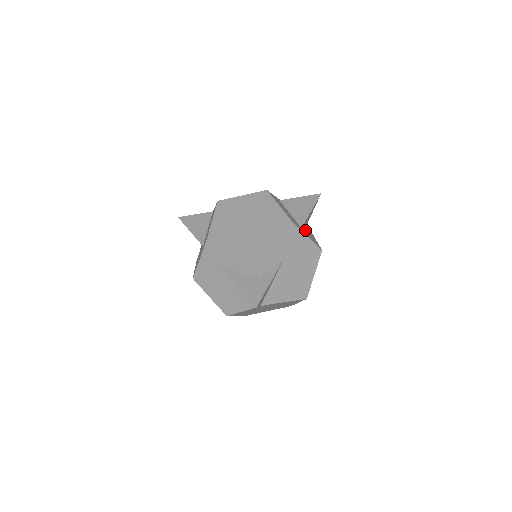
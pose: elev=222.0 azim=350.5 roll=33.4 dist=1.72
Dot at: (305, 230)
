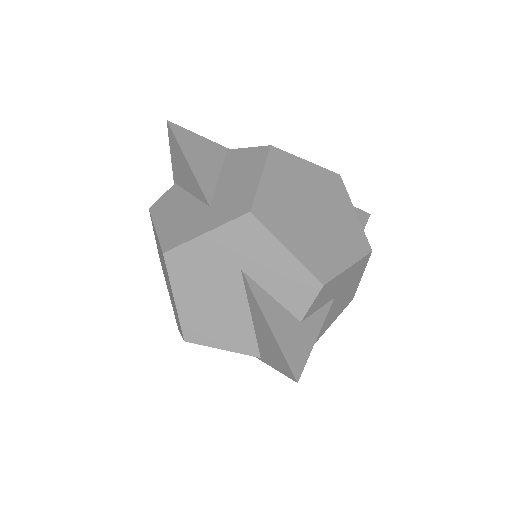
Dot at: occluded
